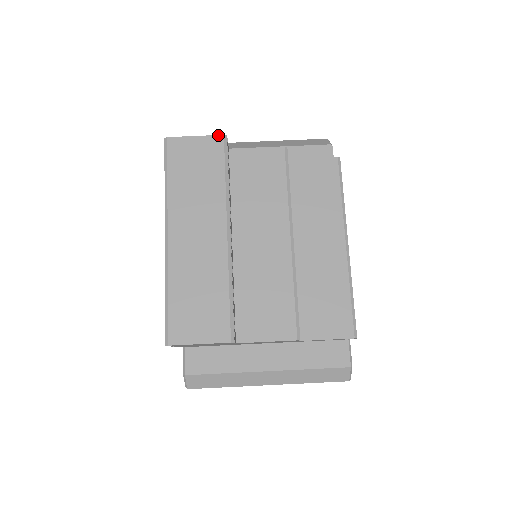
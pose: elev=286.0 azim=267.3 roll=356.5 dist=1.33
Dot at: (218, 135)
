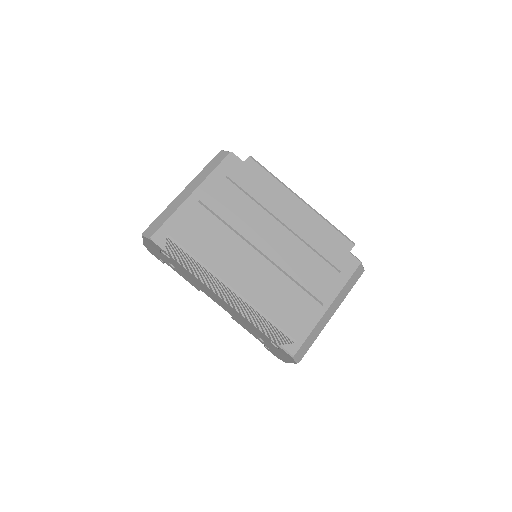
Dot at: (195, 205)
